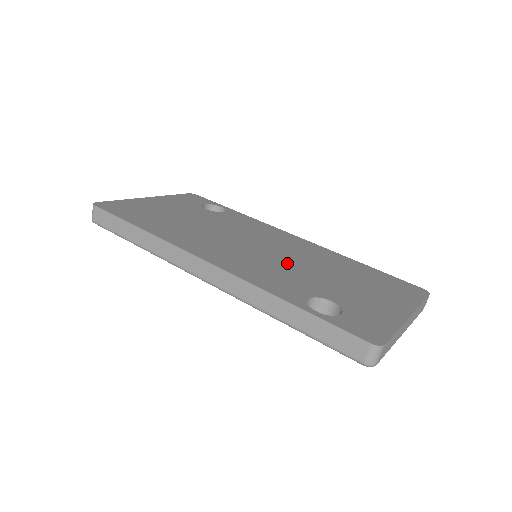
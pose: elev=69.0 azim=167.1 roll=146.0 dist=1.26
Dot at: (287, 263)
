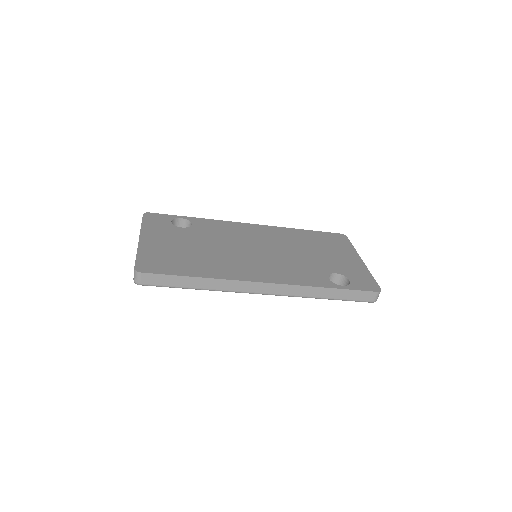
Dot at: (286, 255)
